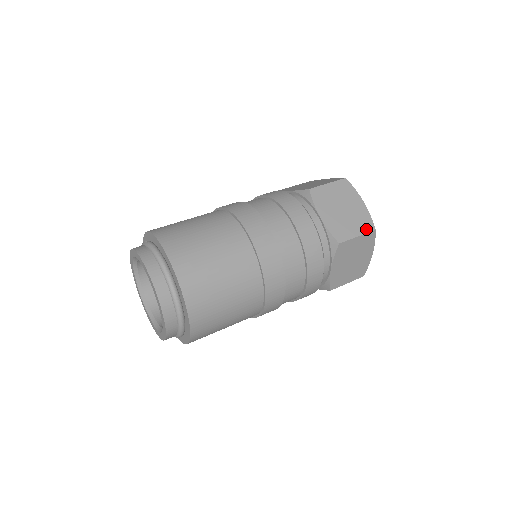
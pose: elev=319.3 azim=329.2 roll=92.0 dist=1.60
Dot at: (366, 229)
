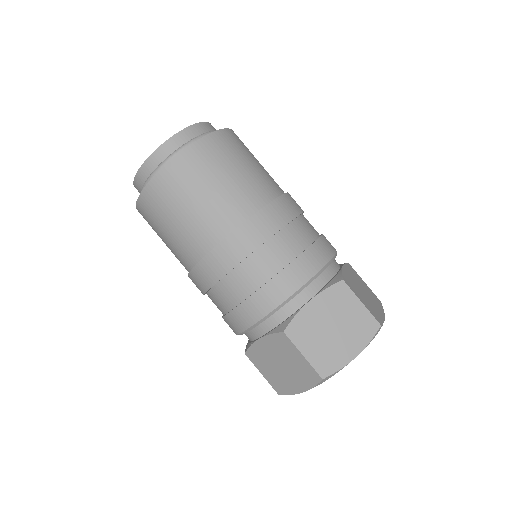
Dot at: (373, 314)
